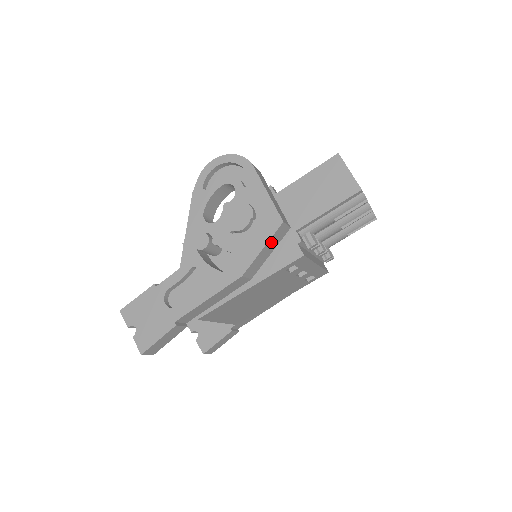
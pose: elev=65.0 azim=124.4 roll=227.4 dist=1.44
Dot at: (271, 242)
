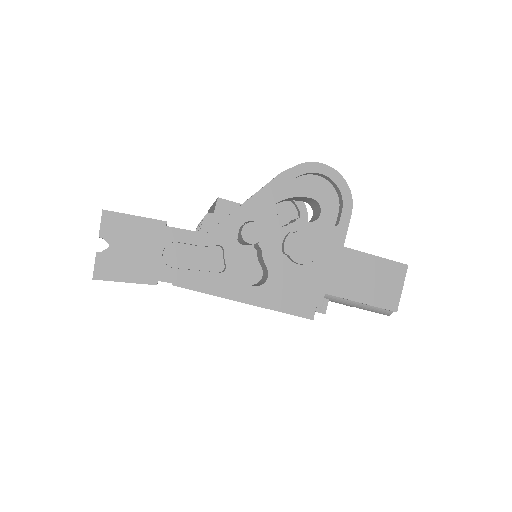
Dot at: (306, 292)
